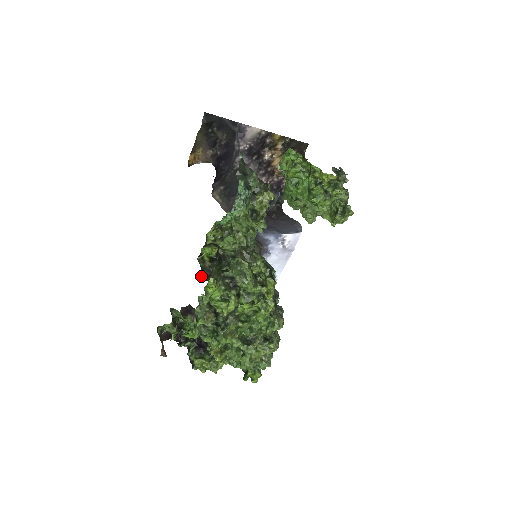
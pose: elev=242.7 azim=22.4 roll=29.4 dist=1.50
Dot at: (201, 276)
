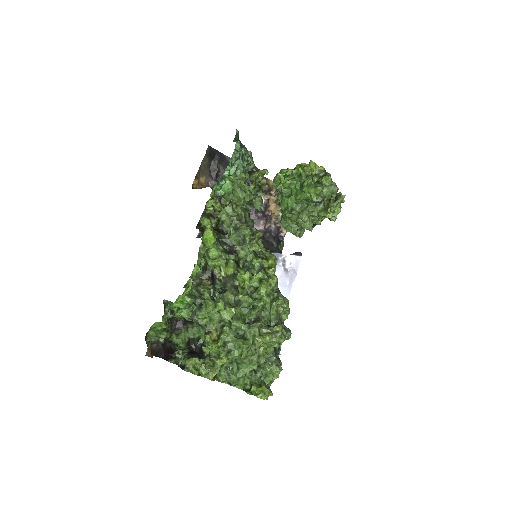
Dot at: (199, 236)
